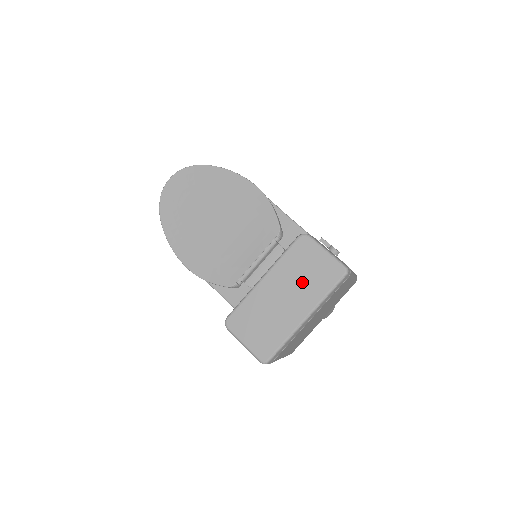
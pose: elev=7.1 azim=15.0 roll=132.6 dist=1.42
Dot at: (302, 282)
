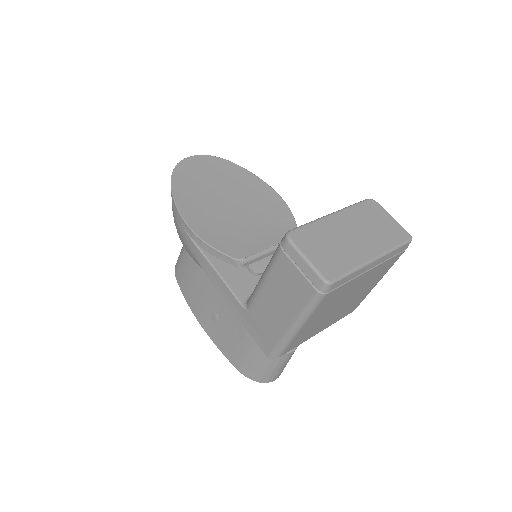
Dot at: (371, 230)
